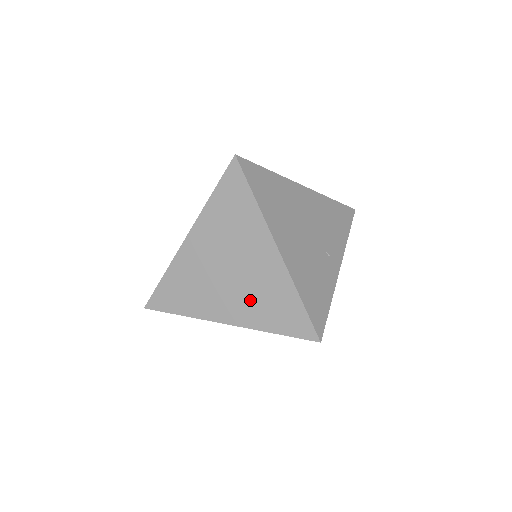
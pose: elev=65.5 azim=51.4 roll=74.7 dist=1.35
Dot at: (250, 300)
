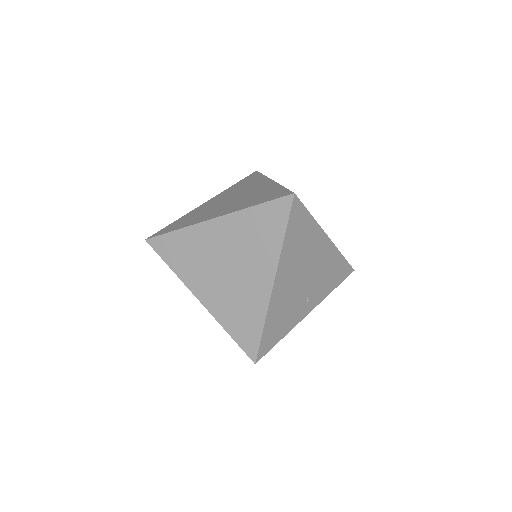
Dot at: (227, 299)
